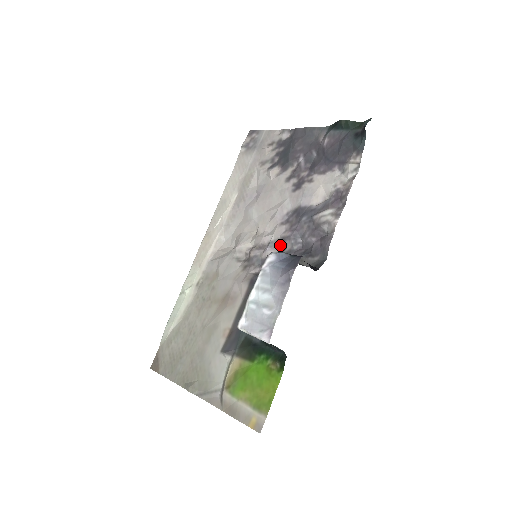
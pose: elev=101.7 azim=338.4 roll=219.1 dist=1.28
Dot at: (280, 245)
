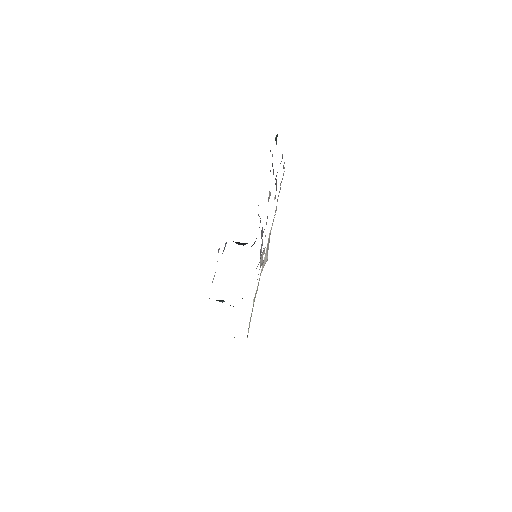
Dot at: occluded
